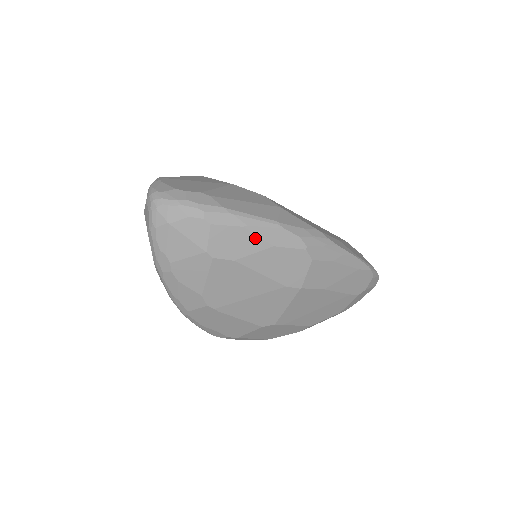
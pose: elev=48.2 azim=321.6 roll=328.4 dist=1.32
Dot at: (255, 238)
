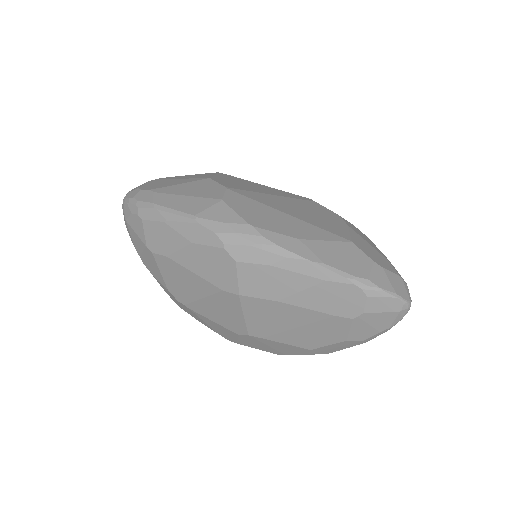
Dot at: (175, 234)
